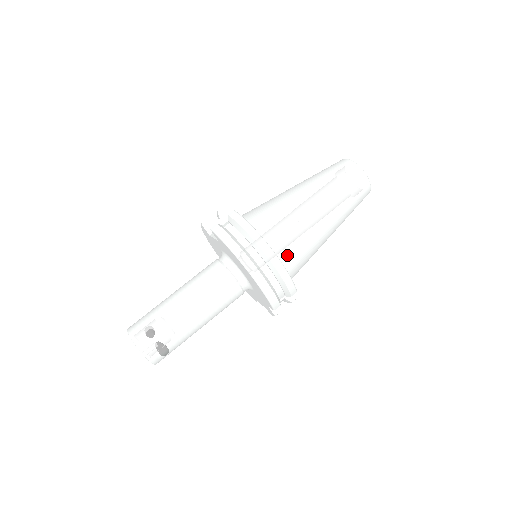
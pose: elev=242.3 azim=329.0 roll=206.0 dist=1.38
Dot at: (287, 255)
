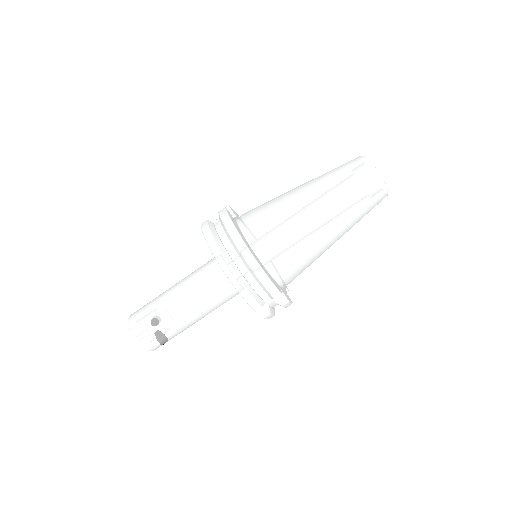
Dot at: (272, 255)
